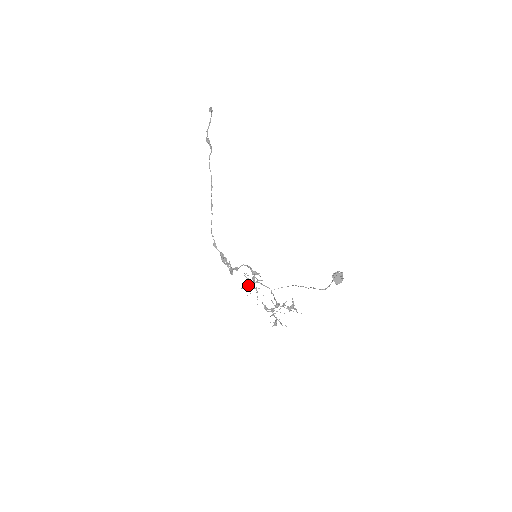
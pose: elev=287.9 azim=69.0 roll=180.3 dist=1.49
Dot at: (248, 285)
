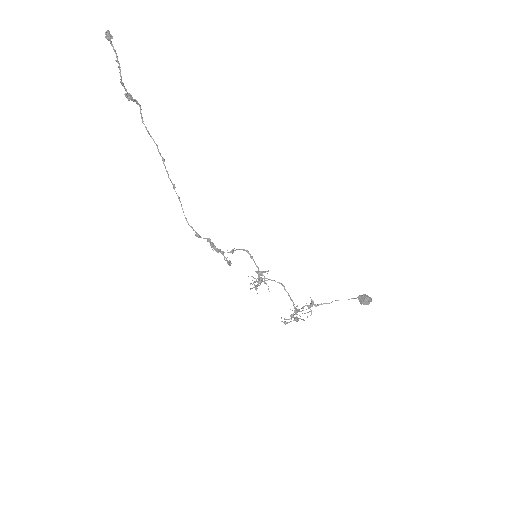
Dot at: (256, 286)
